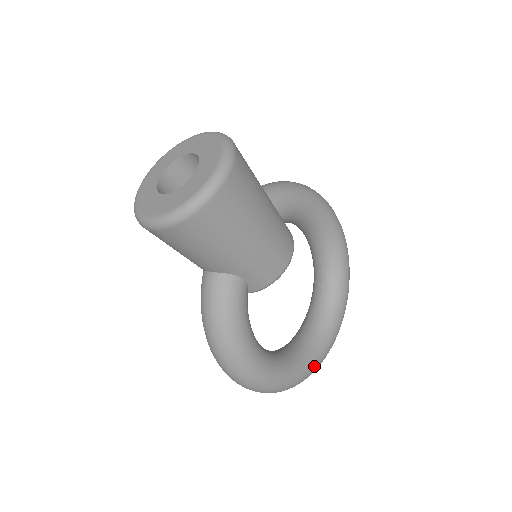
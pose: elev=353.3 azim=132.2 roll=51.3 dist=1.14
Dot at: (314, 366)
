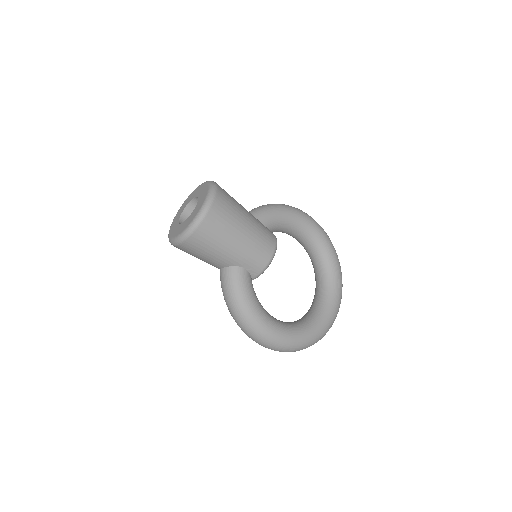
Dot at: (321, 330)
